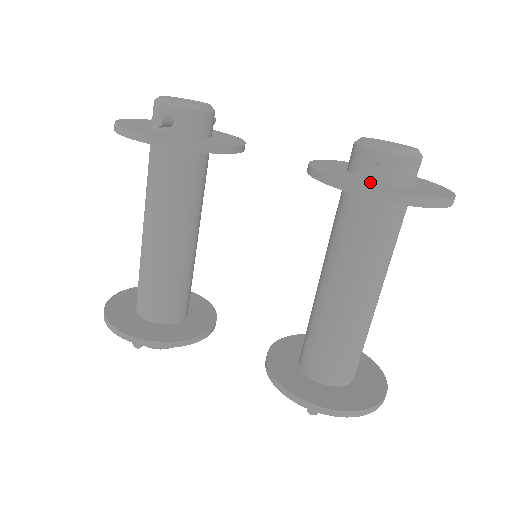
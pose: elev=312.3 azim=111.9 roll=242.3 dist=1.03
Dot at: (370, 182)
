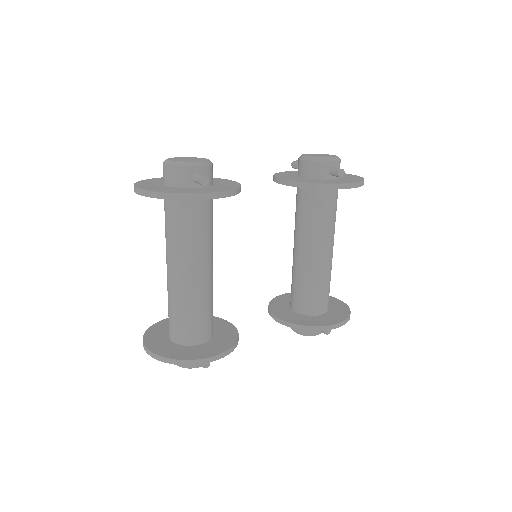
Dot at: (333, 180)
